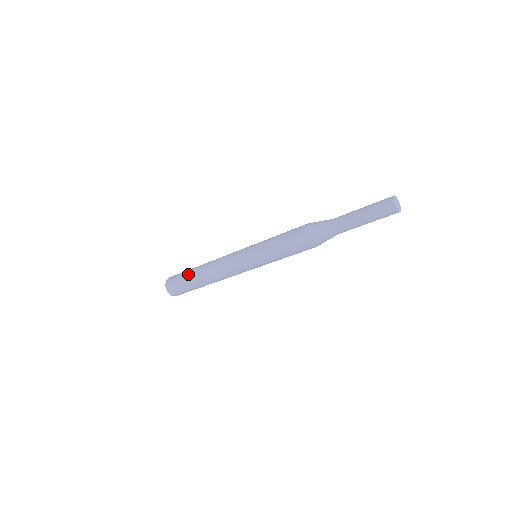
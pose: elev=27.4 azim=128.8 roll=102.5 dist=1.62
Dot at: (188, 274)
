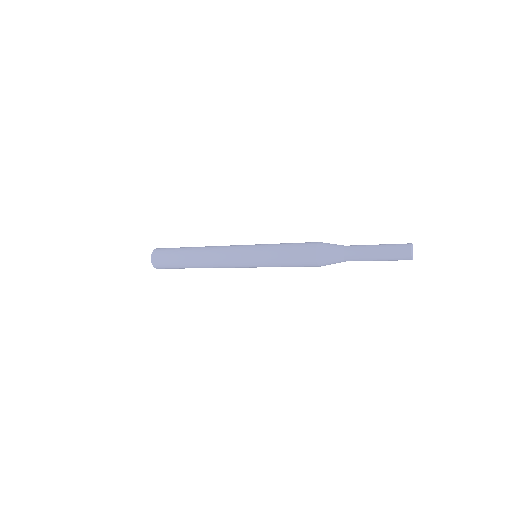
Dot at: (179, 261)
